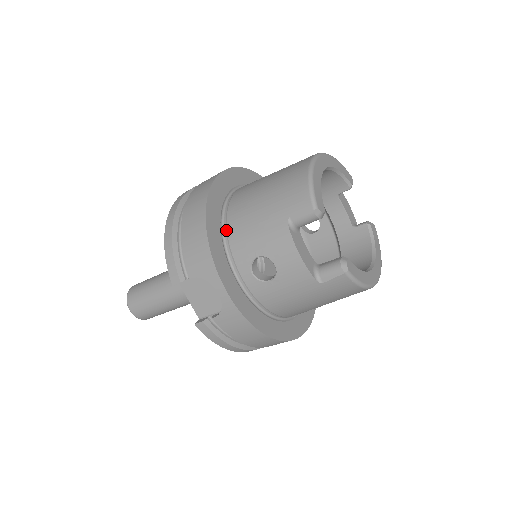
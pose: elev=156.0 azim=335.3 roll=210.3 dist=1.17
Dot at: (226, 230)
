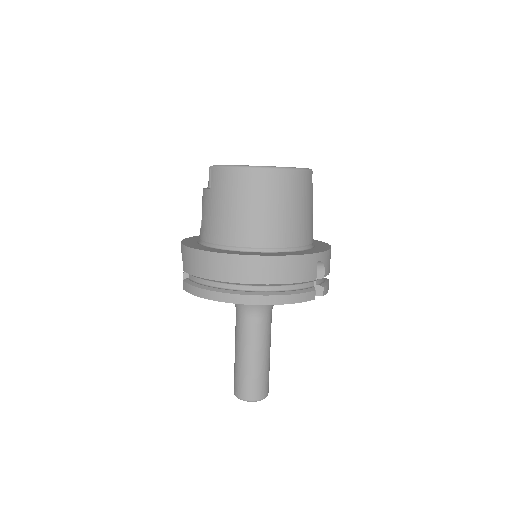
Dot at: occluded
